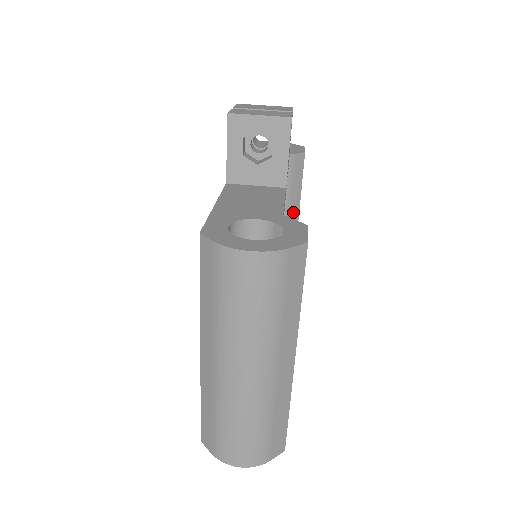
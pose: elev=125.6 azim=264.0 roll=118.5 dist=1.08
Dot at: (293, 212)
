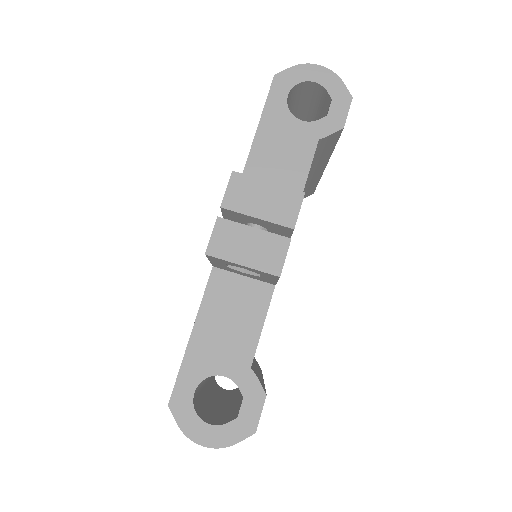
Dot at: (320, 164)
